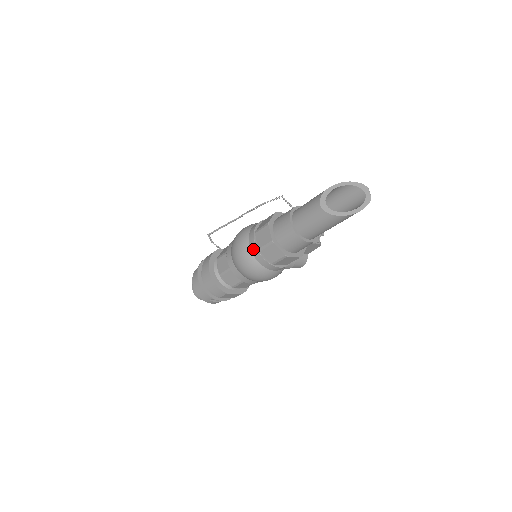
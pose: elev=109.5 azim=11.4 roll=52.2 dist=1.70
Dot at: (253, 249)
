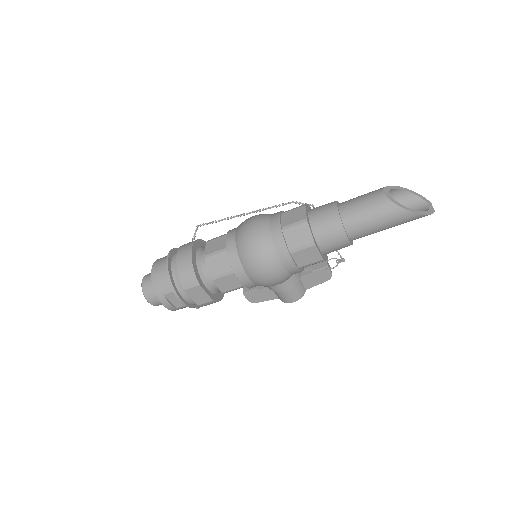
Dot at: (274, 226)
